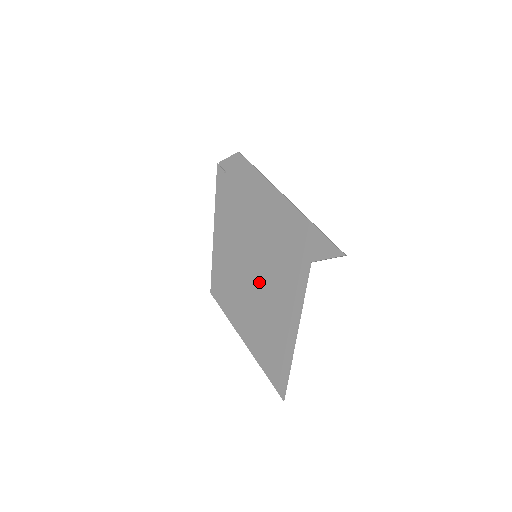
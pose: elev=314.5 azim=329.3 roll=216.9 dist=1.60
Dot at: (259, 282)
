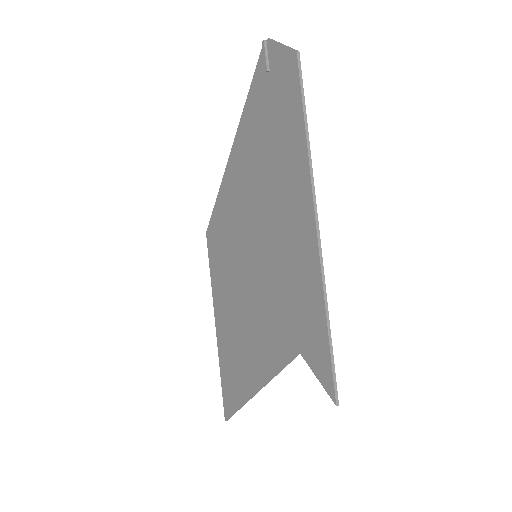
Dot at: (247, 292)
